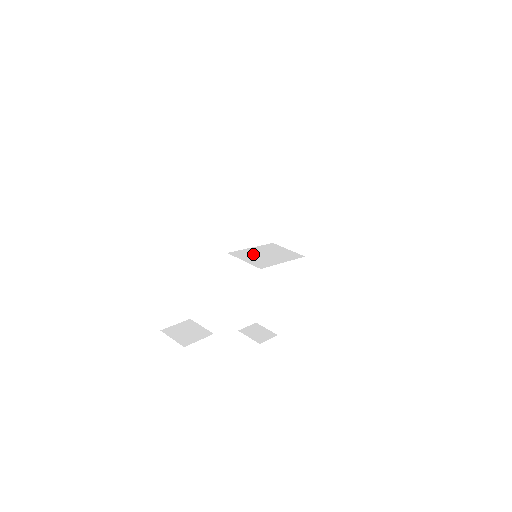
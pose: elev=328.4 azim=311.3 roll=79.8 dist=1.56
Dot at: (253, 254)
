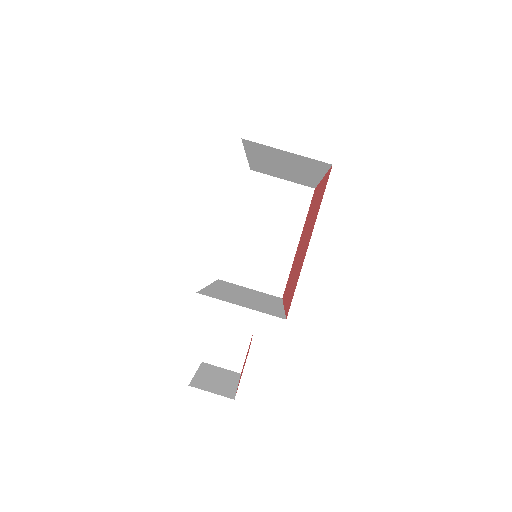
Dot at: (249, 252)
